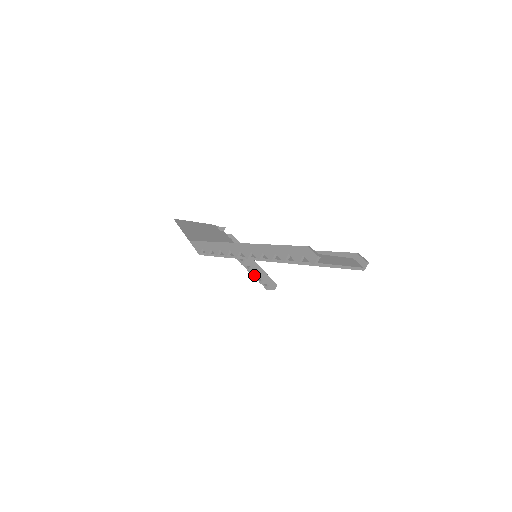
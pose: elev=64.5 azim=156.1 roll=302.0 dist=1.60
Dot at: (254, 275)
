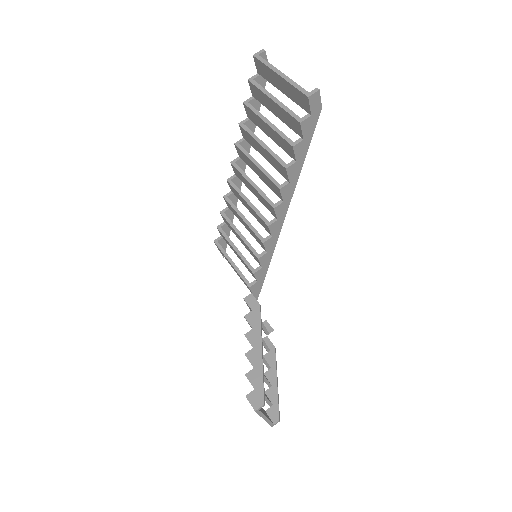
Dot at: (248, 353)
